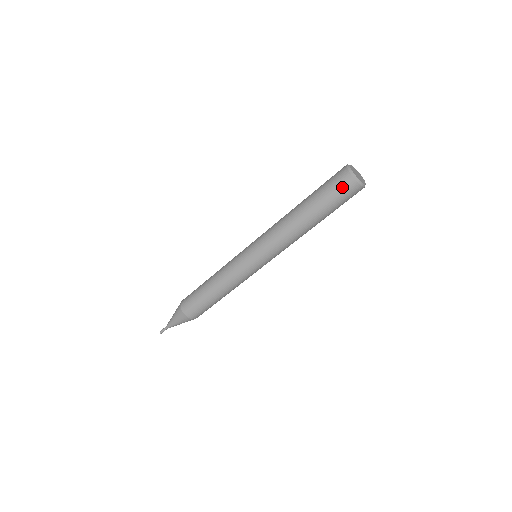
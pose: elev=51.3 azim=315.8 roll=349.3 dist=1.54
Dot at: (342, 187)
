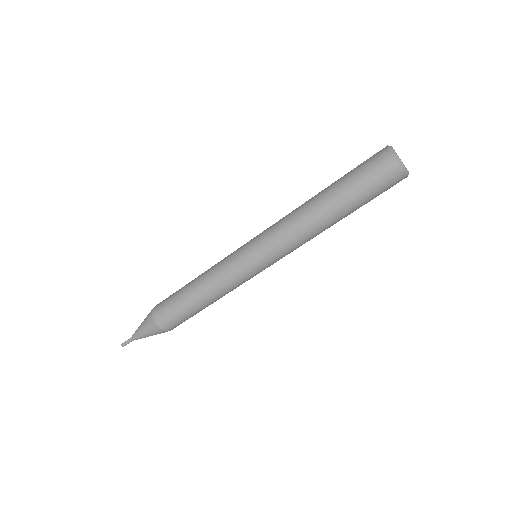
Dot at: (378, 169)
